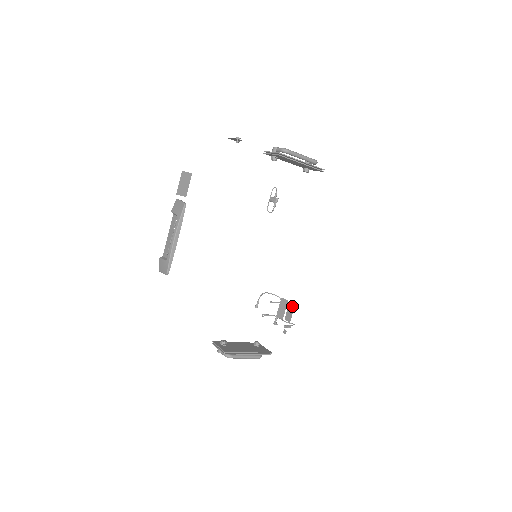
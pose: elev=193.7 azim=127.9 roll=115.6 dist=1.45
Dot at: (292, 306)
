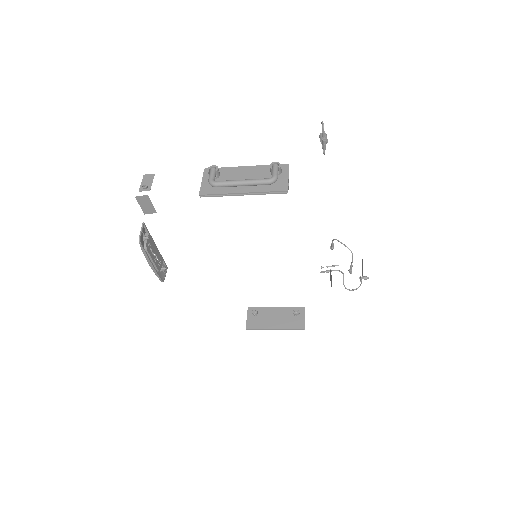
Dot at: occluded
